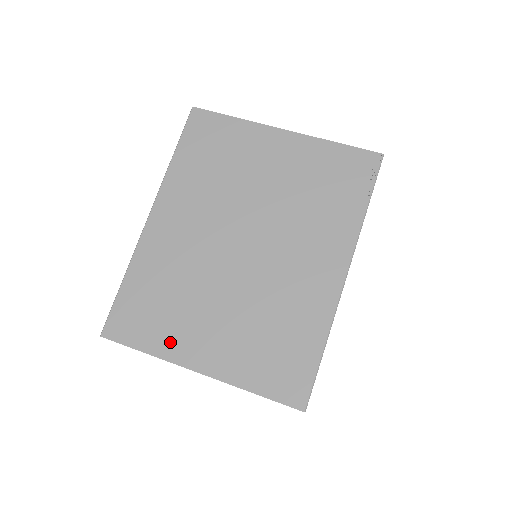
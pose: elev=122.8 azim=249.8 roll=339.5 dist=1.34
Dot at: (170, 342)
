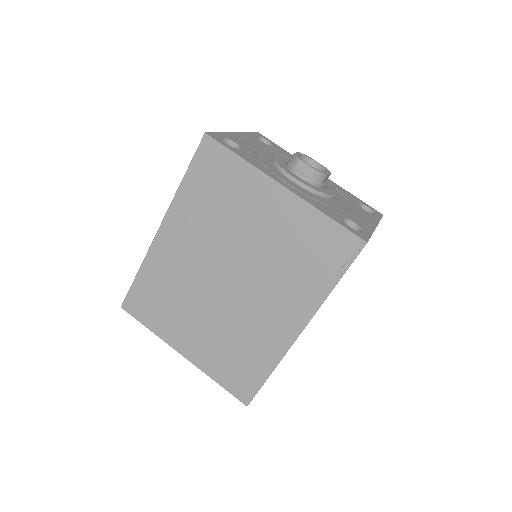
Dot at: (166, 329)
